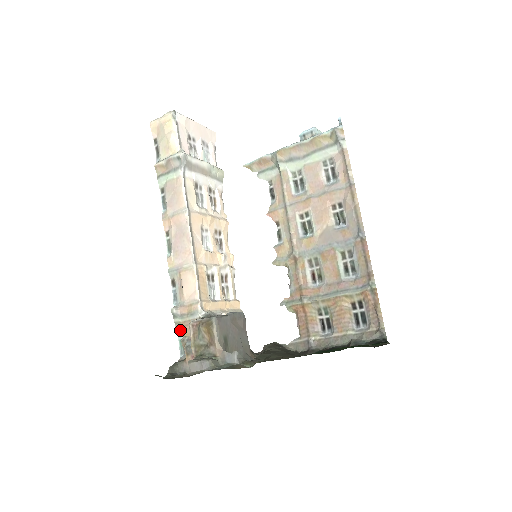
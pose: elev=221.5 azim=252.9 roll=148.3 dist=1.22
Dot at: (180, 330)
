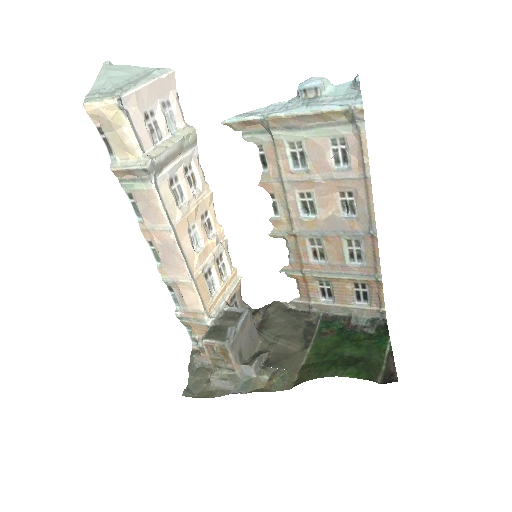
Dot at: (187, 326)
